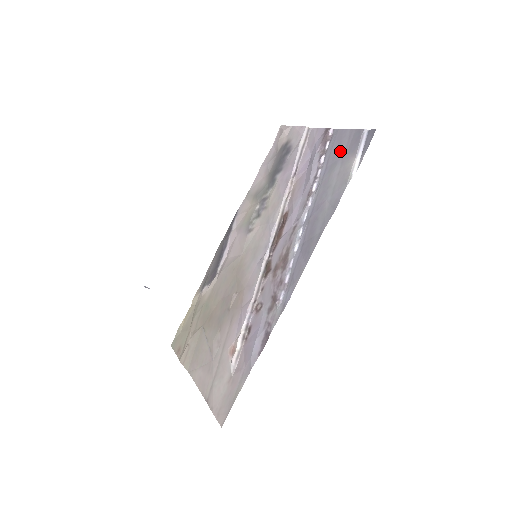
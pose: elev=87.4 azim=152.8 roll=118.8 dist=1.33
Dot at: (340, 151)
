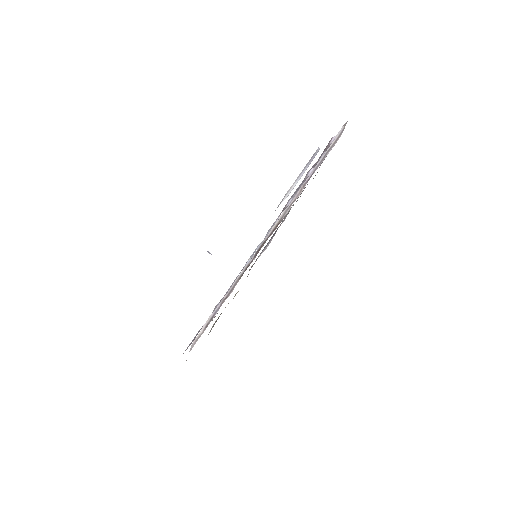
Dot at: occluded
